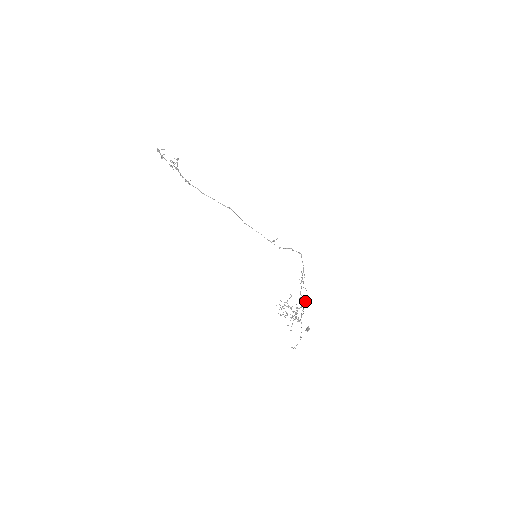
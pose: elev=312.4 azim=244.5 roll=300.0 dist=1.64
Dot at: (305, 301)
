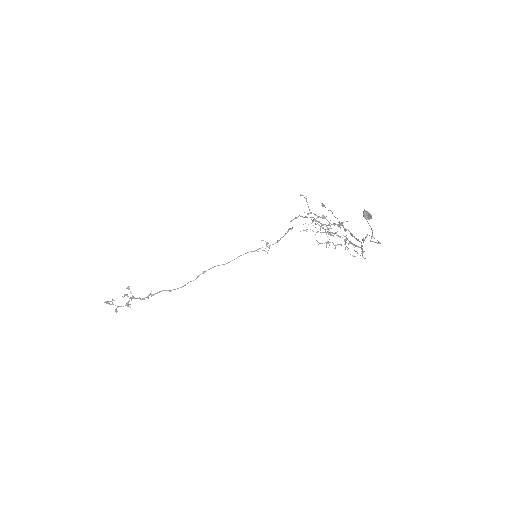
Dot at: occluded
